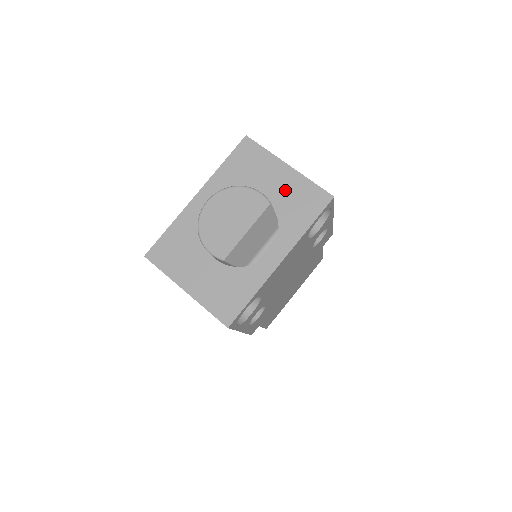
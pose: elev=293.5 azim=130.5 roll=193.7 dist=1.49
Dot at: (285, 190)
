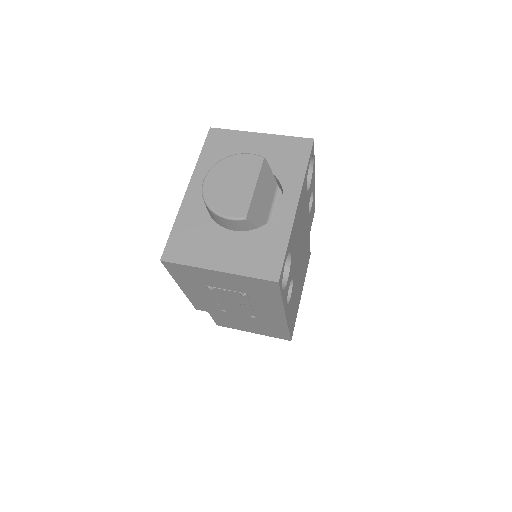
Dot at: (268, 152)
